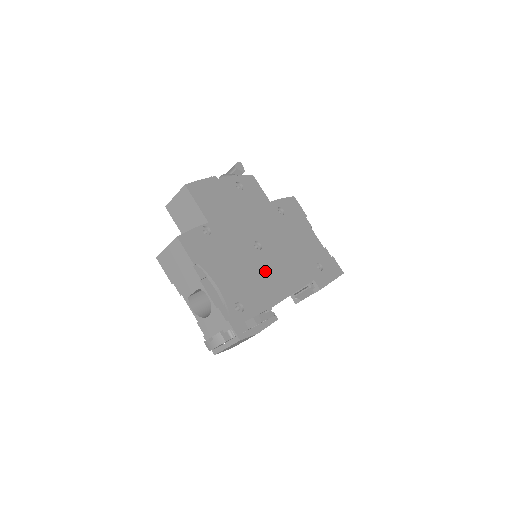
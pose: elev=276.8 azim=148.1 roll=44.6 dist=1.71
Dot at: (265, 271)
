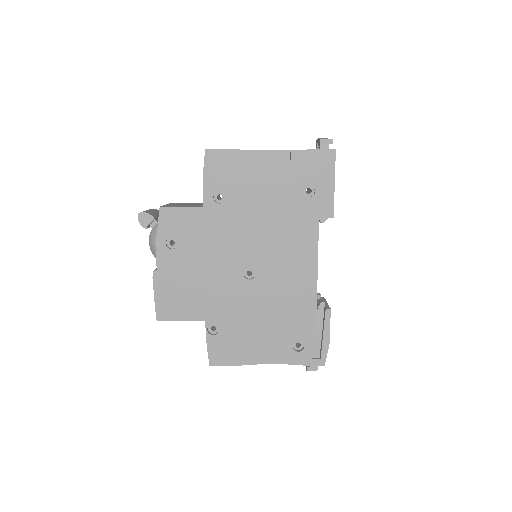
Dot at: (279, 286)
